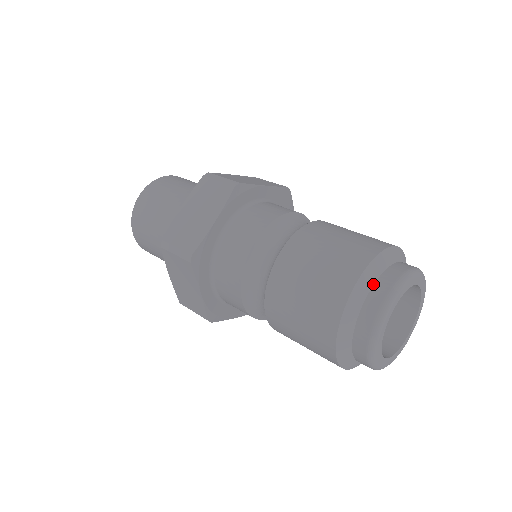
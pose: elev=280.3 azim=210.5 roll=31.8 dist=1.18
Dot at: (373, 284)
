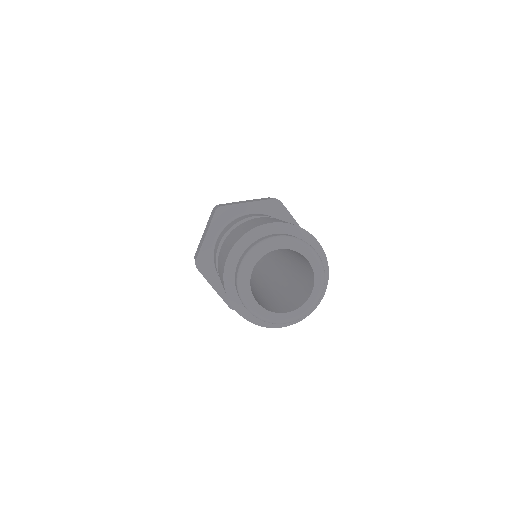
Dot at: (242, 254)
